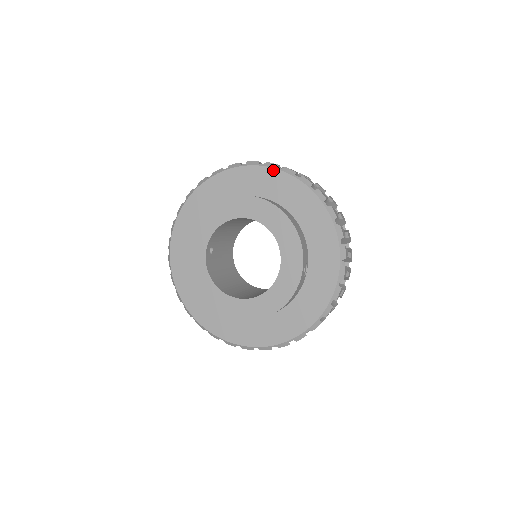
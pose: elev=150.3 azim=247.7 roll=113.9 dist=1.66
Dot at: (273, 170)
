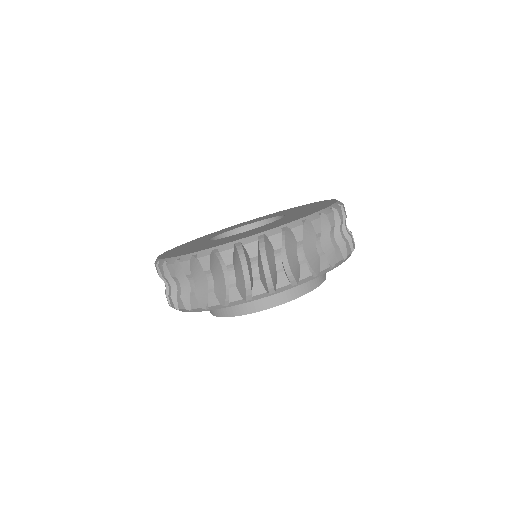
Dot at: occluded
